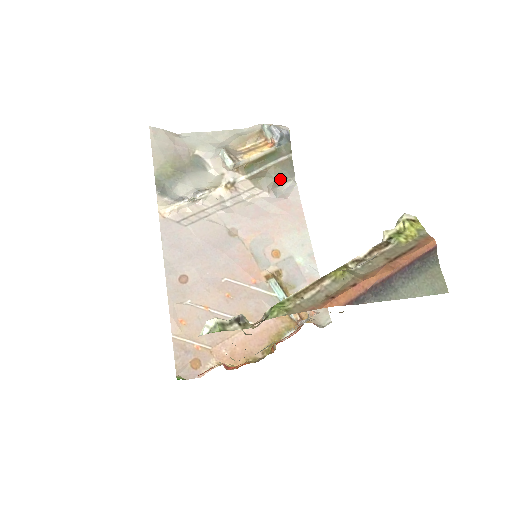
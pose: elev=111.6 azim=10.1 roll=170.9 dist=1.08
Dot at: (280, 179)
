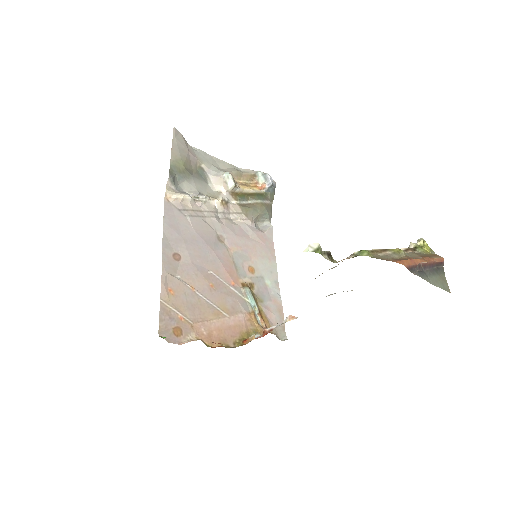
Dot at: (262, 216)
